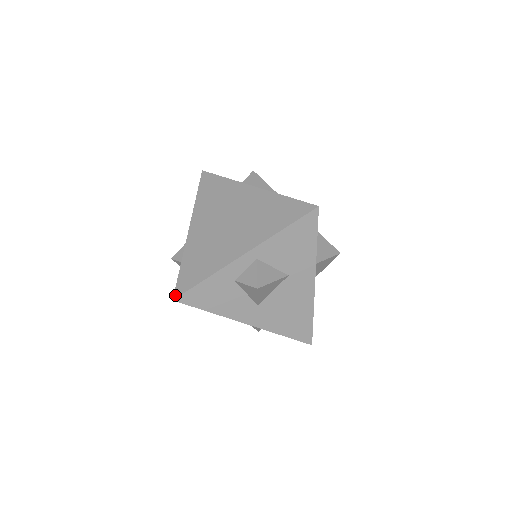
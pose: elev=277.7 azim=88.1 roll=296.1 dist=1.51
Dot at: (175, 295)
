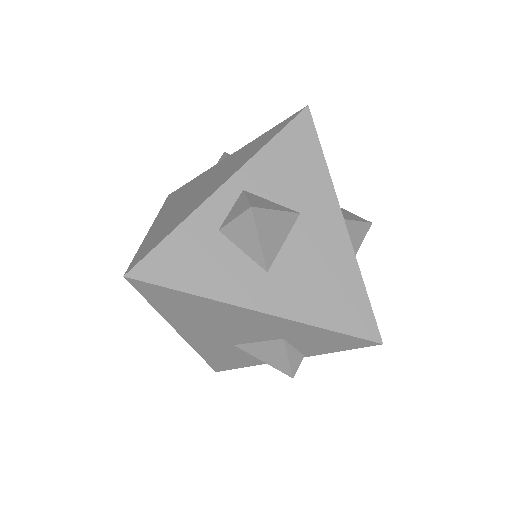
Dot at: (127, 270)
